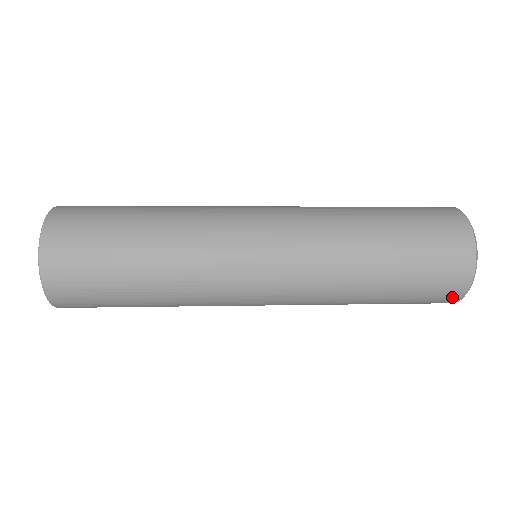
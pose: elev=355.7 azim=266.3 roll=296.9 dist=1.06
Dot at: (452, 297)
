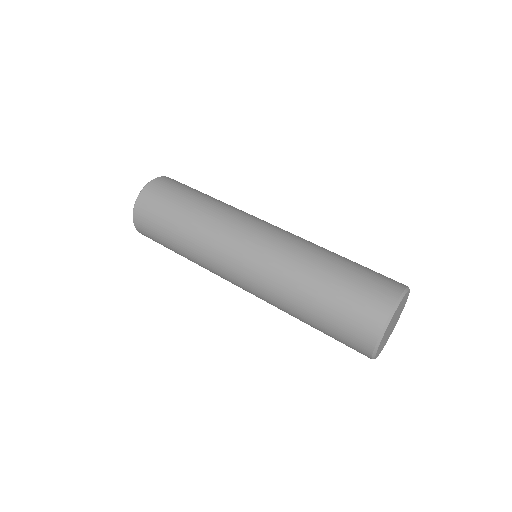
Dot at: occluded
